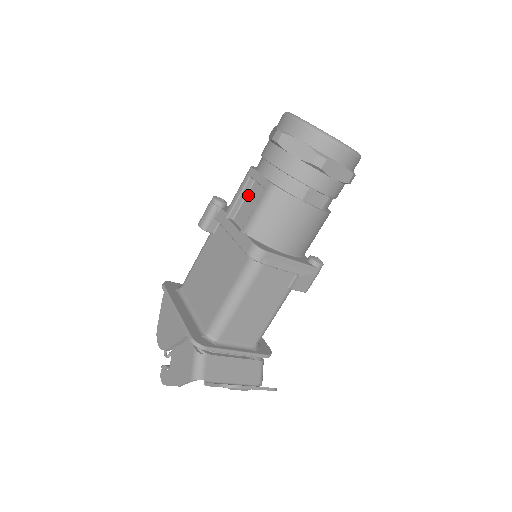
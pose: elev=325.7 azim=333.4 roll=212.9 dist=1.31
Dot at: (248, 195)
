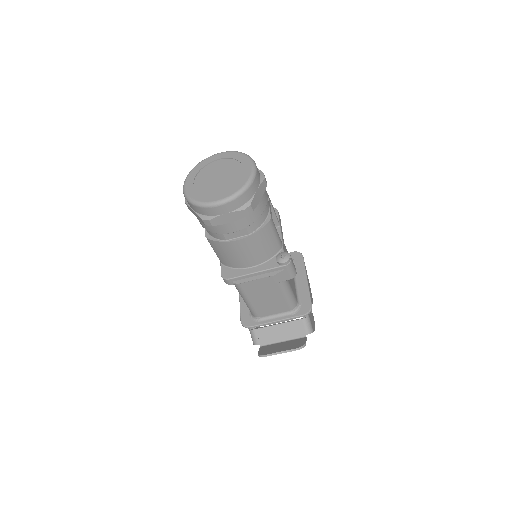
Dot at: occluded
